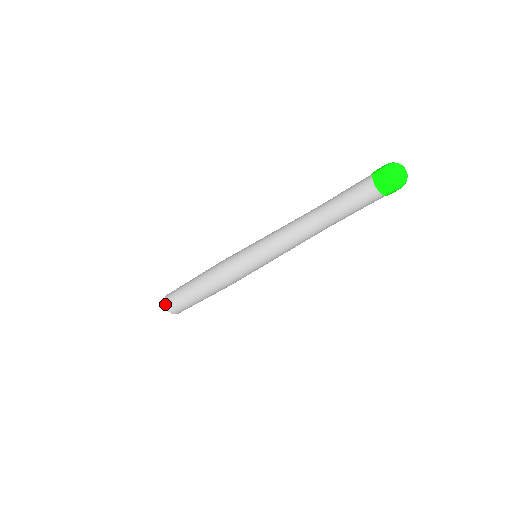
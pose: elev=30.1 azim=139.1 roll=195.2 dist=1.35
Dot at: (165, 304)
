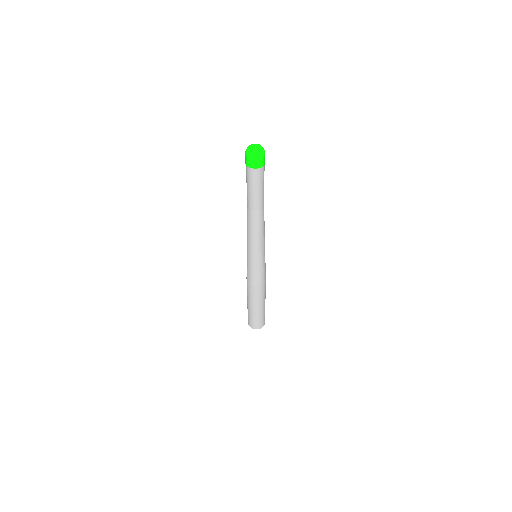
Dot at: occluded
